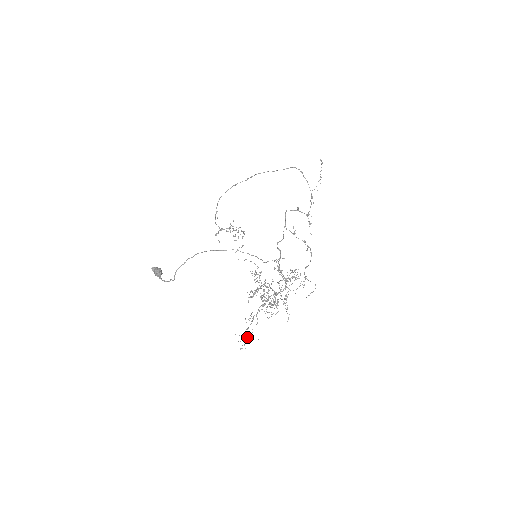
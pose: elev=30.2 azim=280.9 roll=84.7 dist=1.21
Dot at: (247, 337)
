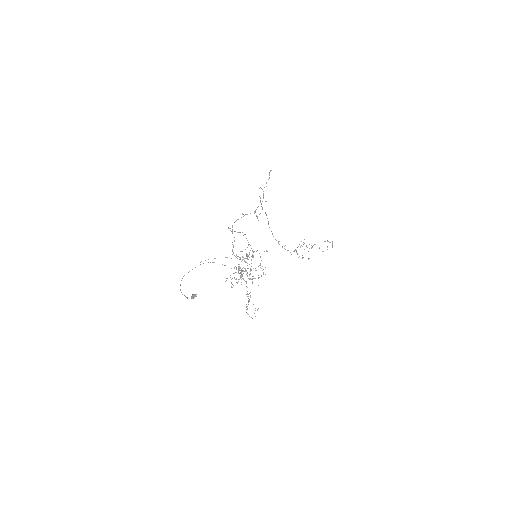
Dot at: occluded
